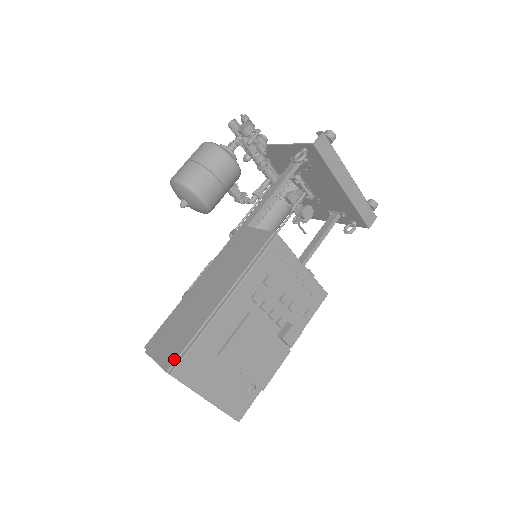
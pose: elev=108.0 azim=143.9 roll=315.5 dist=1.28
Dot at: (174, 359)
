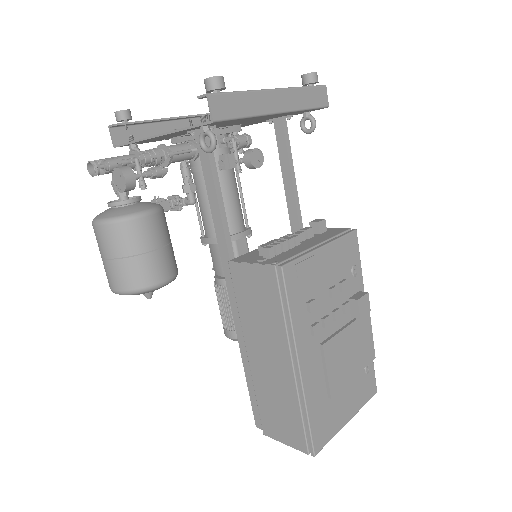
Dot at: (303, 441)
